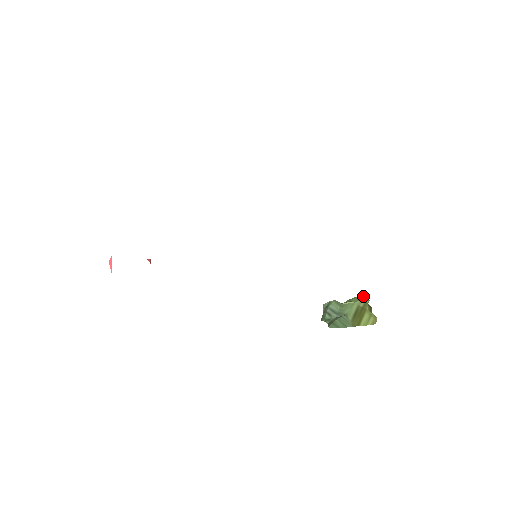
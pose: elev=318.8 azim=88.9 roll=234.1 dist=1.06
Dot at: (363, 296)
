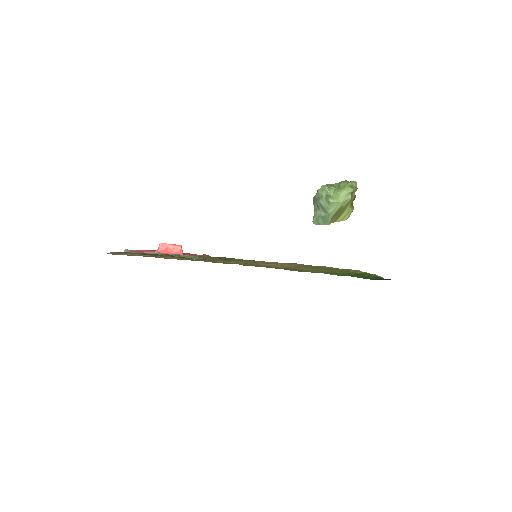
Dot at: (352, 191)
